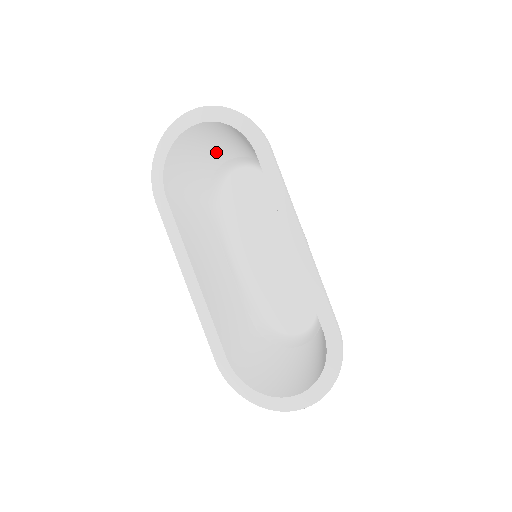
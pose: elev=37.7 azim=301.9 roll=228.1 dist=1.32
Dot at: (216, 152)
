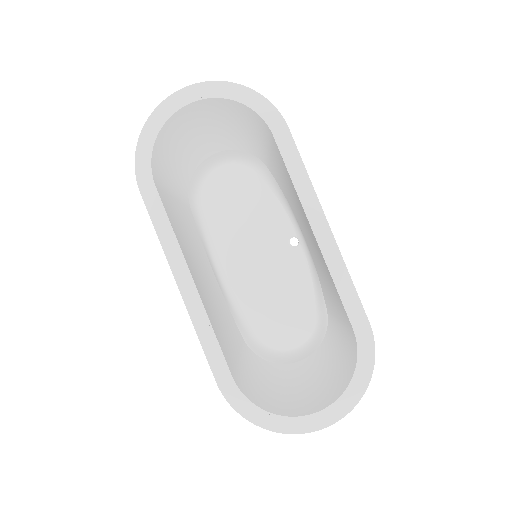
Dot at: (206, 141)
